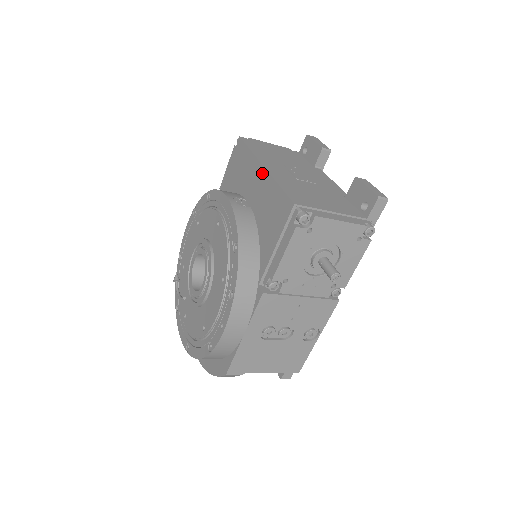
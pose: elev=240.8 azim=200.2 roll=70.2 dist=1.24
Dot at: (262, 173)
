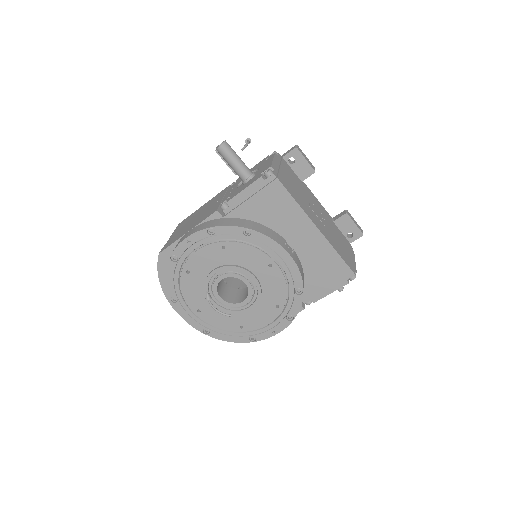
Dot at: (315, 233)
